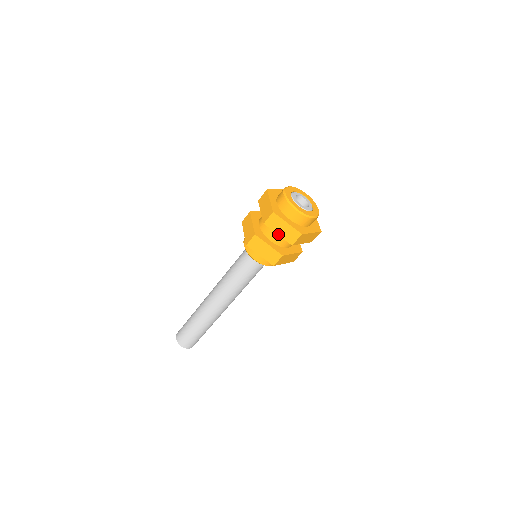
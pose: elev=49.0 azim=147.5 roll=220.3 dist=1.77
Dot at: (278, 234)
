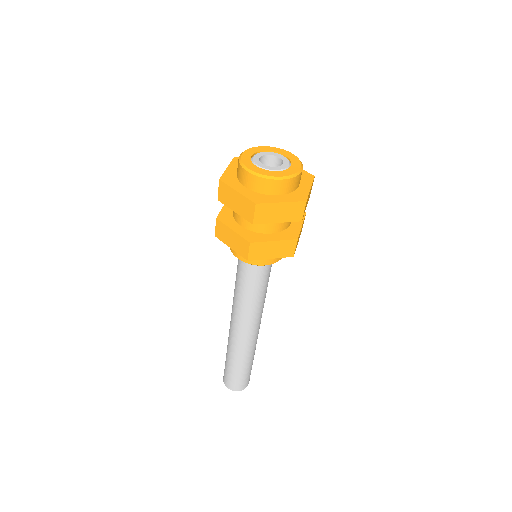
Dot at: (277, 222)
